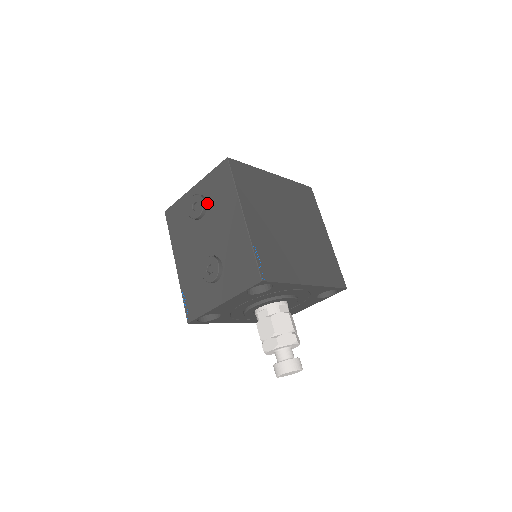
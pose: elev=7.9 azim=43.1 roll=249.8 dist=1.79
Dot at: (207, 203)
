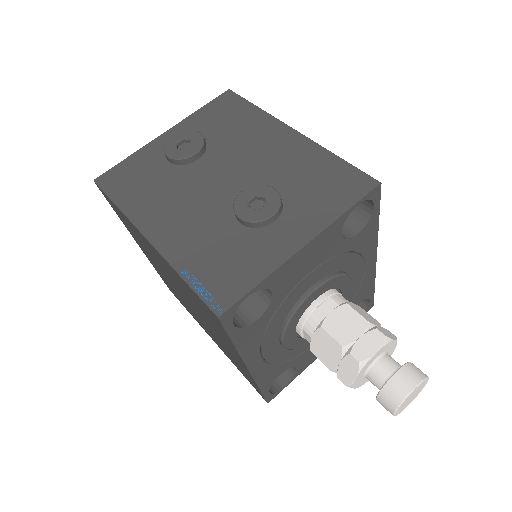
Dot at: (205, 140)
